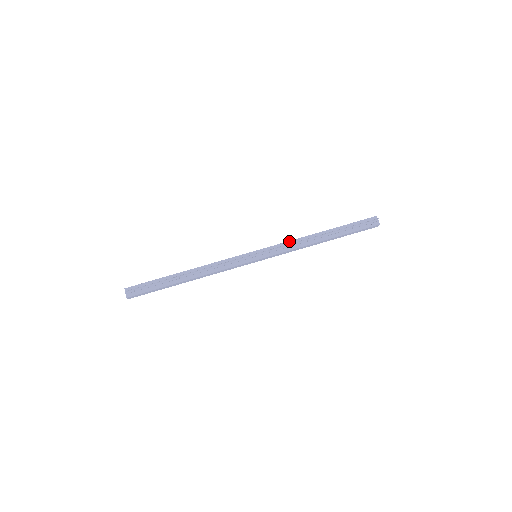
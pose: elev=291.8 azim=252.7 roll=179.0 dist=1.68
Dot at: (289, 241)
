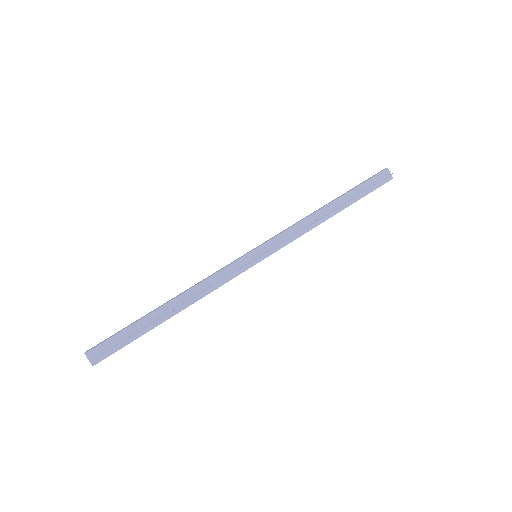
Dot at: (294, 225)
